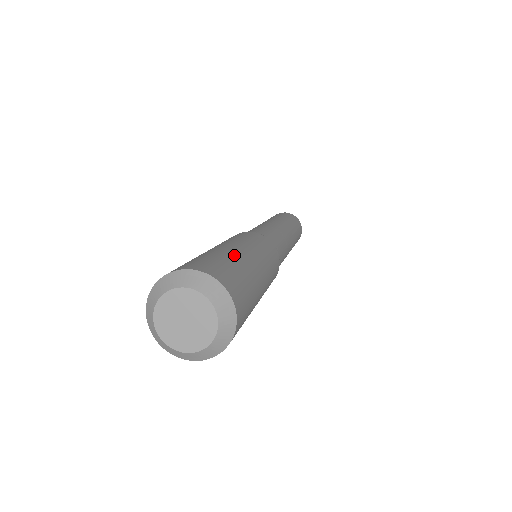
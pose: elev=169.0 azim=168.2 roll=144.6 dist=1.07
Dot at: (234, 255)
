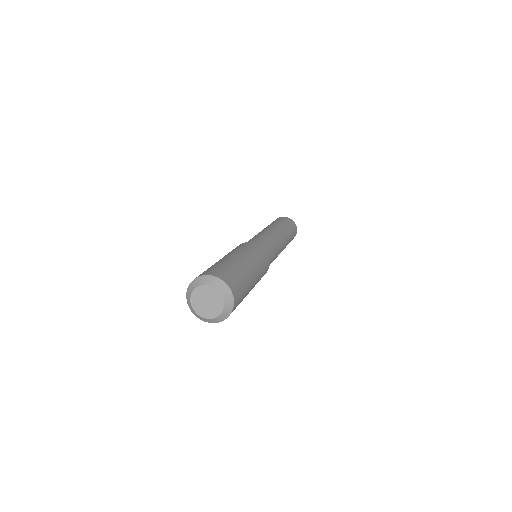
Dot at: occluded
